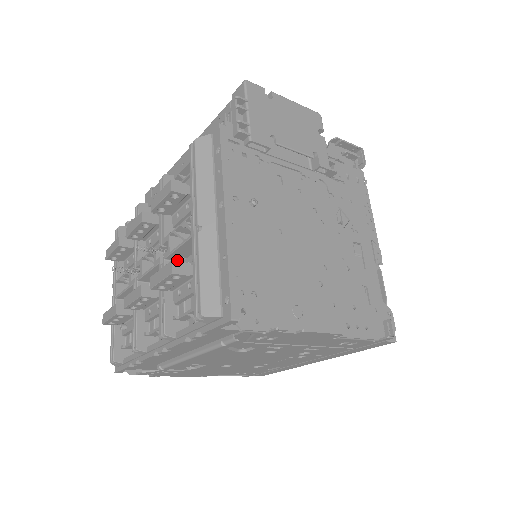
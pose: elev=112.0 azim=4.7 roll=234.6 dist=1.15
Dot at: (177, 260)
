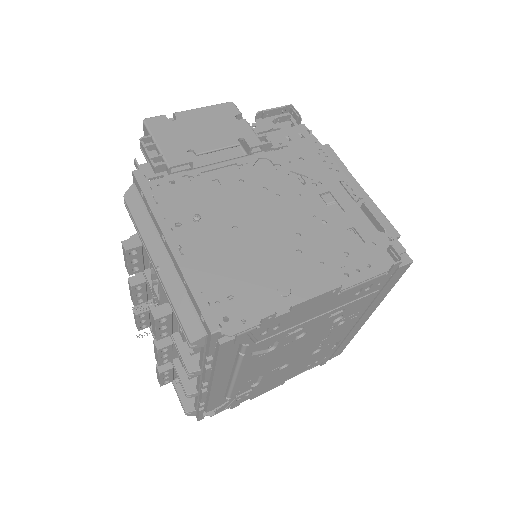
Dot at: occluded
